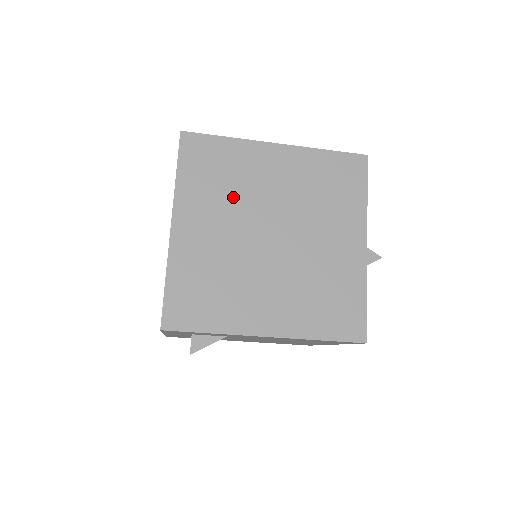
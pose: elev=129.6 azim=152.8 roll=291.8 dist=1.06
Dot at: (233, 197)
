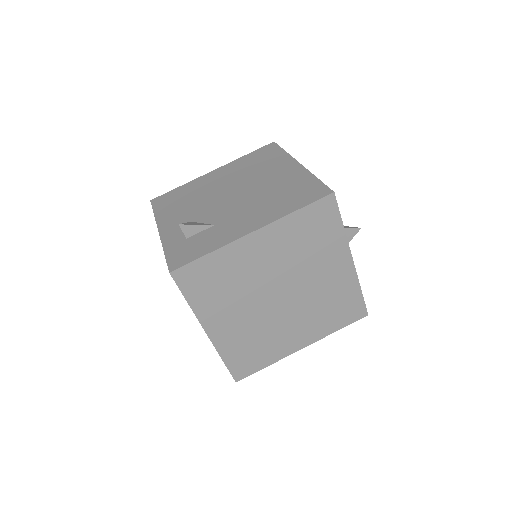
Dot at: (239, 291)
